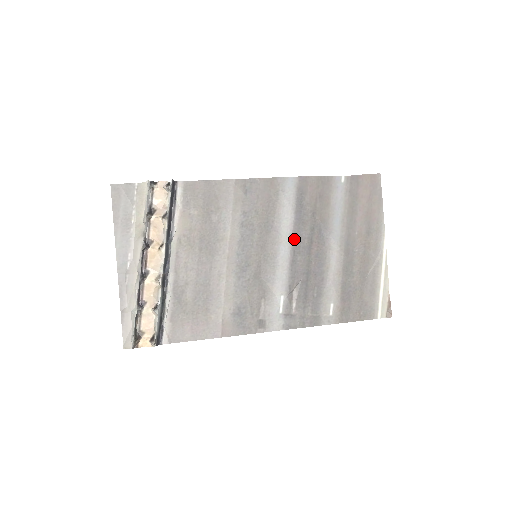
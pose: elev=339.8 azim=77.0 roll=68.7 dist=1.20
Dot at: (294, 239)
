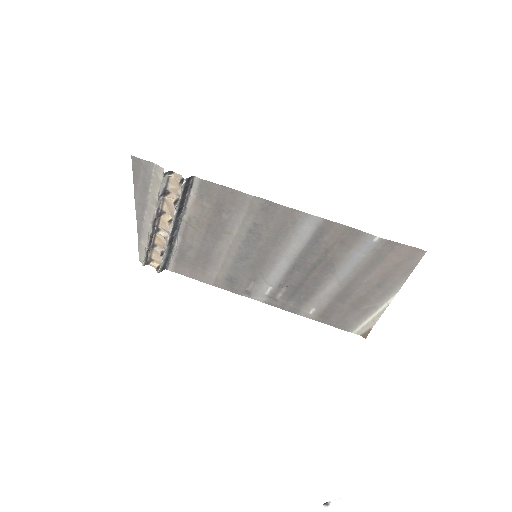
Dot at: (298, 260)
